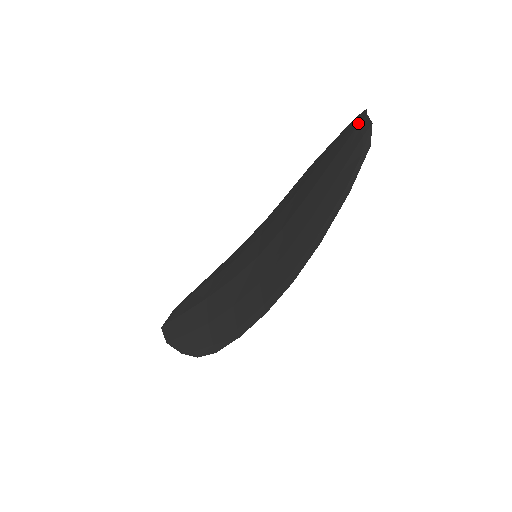
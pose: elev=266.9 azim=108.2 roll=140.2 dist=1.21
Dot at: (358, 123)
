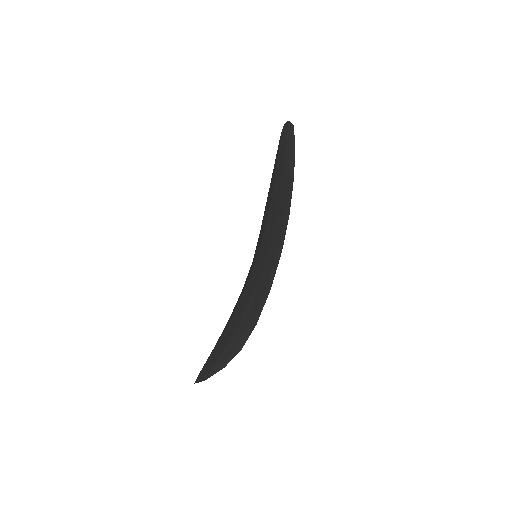
Dot at: occluded
